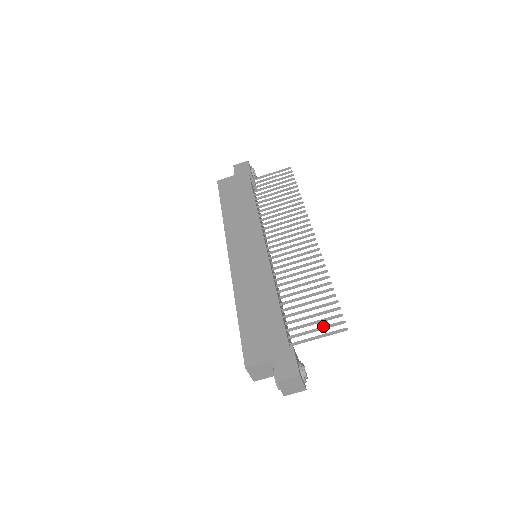
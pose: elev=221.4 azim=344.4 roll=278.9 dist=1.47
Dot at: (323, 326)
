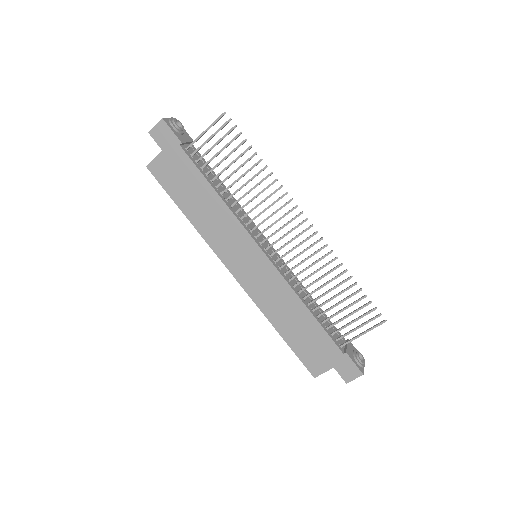
Dot at: (363, 324)
